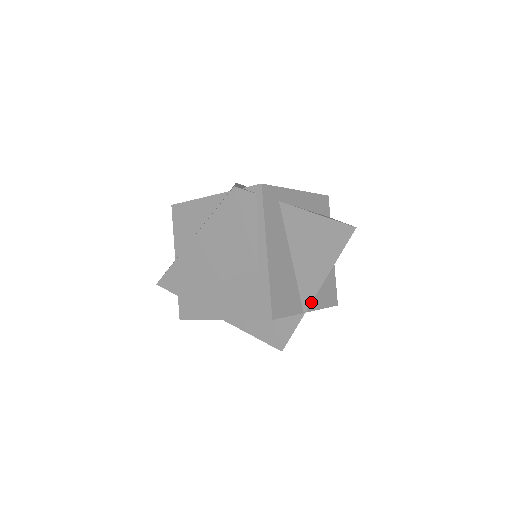
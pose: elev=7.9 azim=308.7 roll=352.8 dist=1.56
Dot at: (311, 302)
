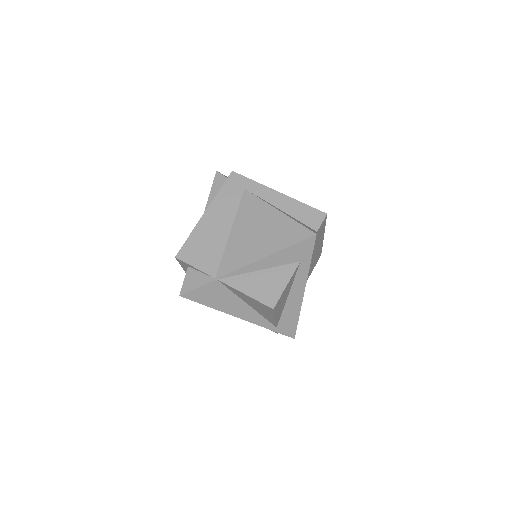
Dot at: (227, 274)
